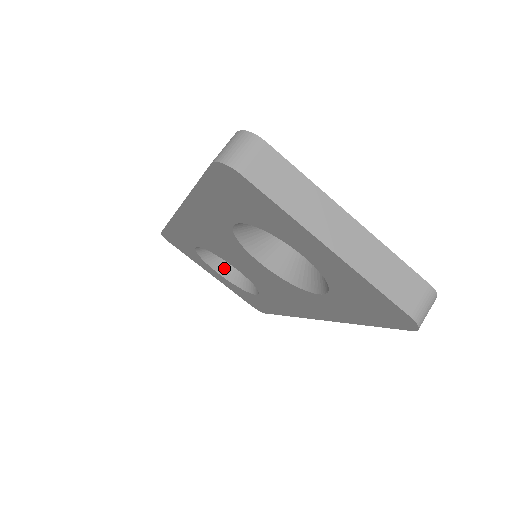
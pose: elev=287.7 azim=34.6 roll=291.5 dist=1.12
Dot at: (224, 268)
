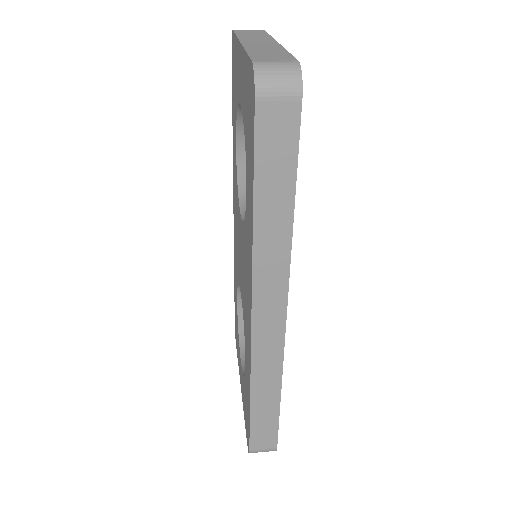
Dot at: occluded
